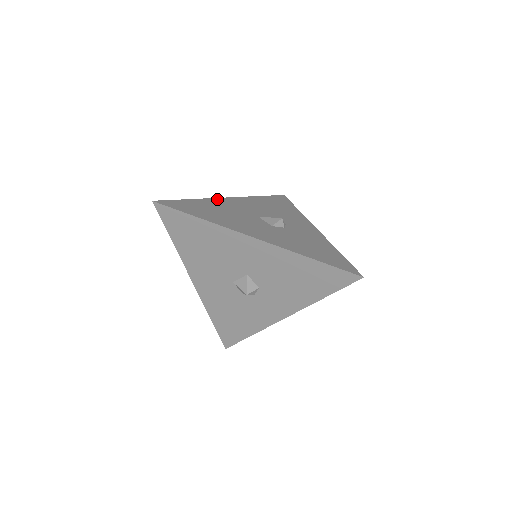
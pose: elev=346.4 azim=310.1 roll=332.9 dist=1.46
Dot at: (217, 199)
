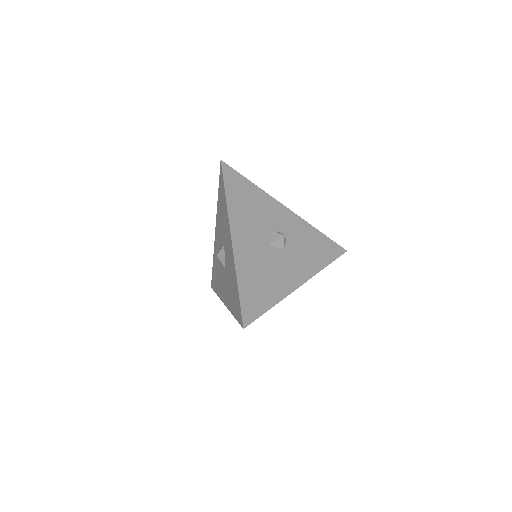
Dot at: (236, 256)
